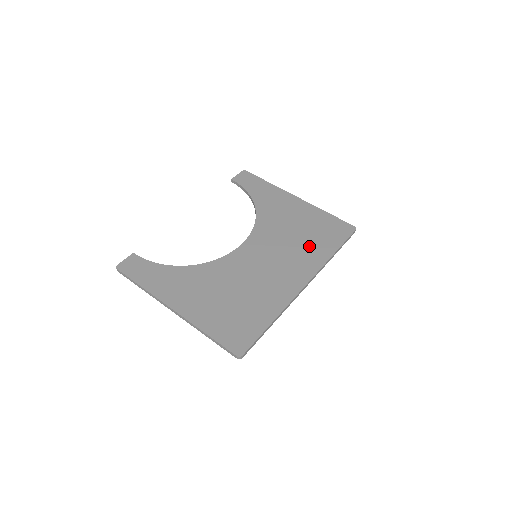
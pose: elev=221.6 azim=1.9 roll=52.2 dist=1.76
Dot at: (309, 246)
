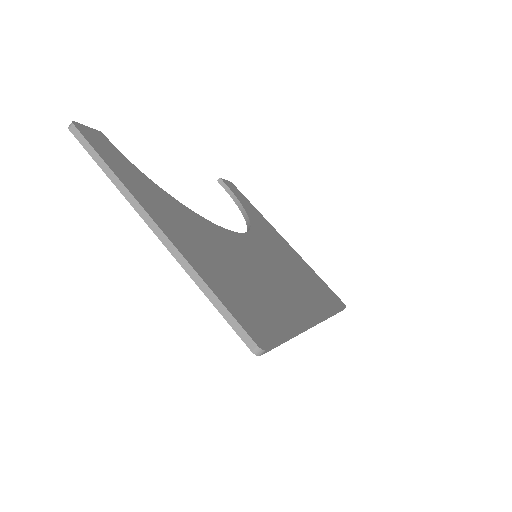
Dot at: (310, 288)
